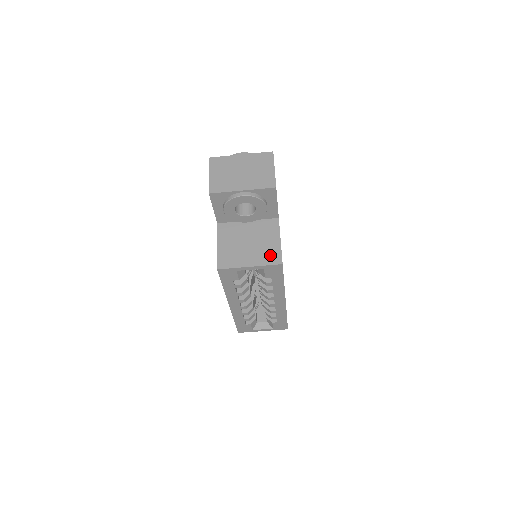
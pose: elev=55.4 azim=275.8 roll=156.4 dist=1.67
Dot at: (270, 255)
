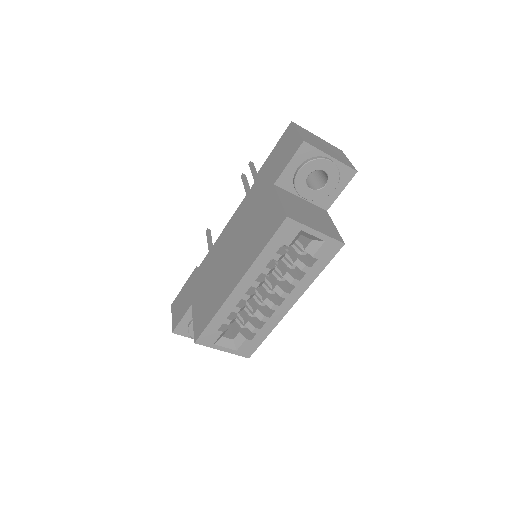
Dot at: (332, 232)
